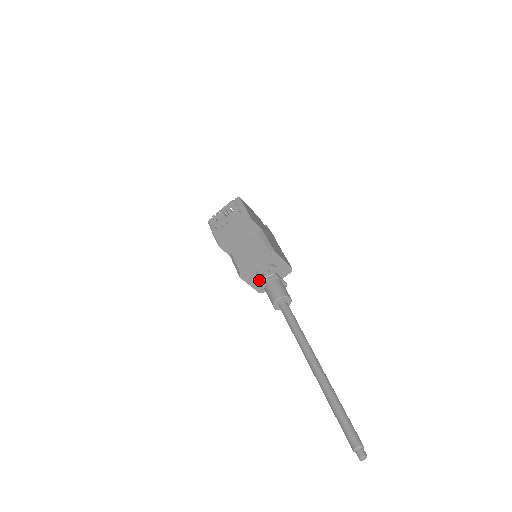
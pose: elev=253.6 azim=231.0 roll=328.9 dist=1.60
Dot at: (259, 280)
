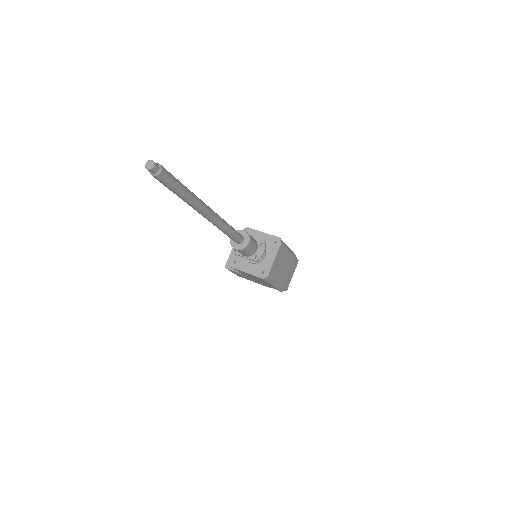
Dot at: (233, 249)
